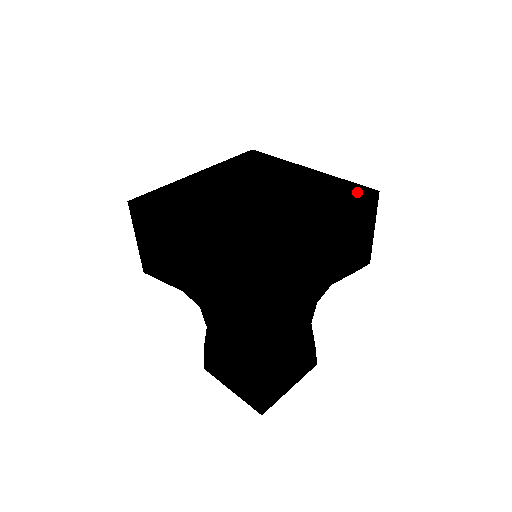
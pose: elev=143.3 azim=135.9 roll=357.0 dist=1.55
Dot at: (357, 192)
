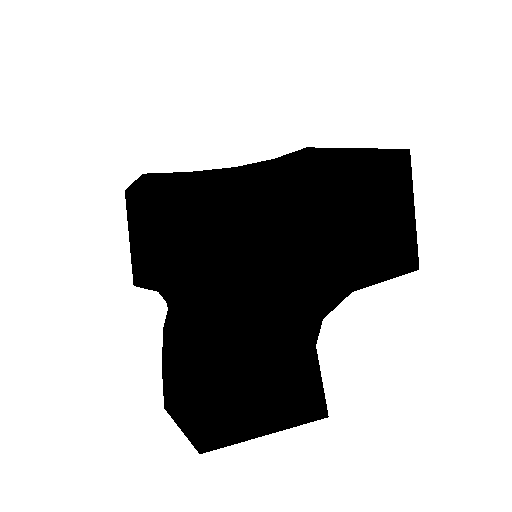
Dot at: occluded
